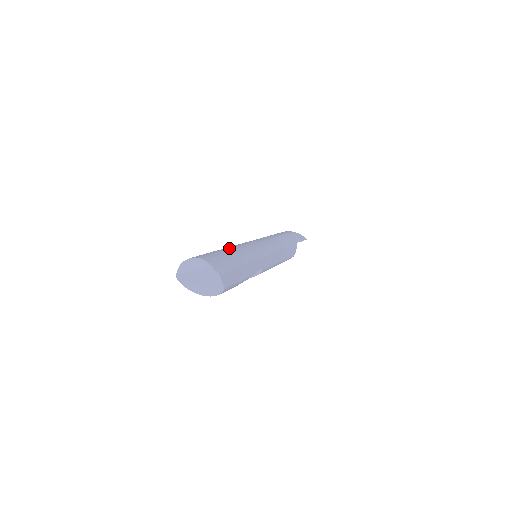
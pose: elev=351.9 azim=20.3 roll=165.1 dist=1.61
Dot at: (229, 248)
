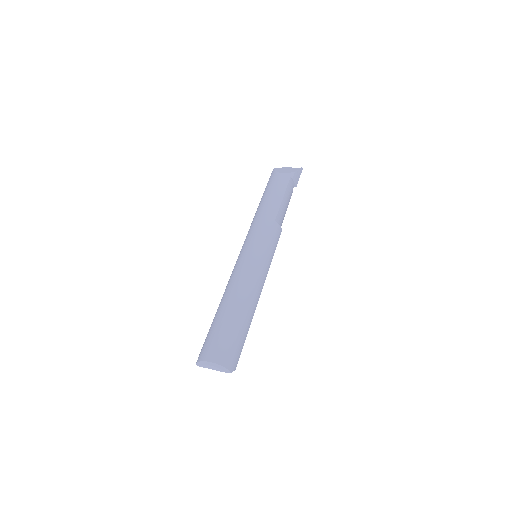
Dot at: (239, 306)
